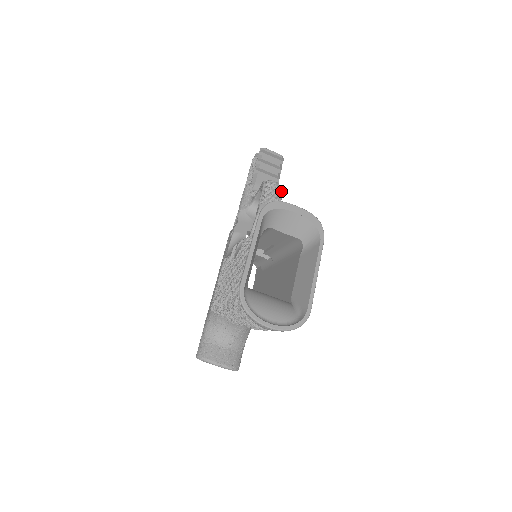
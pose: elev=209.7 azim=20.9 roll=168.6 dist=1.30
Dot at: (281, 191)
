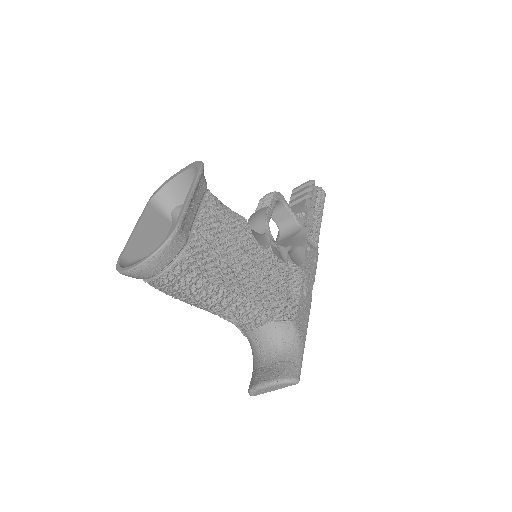
Dot at: (275, 194)
